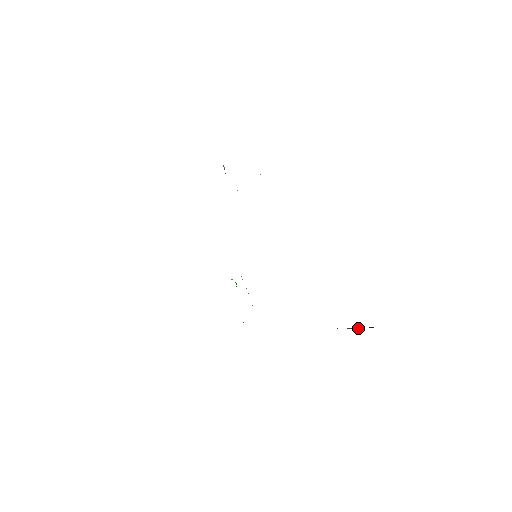
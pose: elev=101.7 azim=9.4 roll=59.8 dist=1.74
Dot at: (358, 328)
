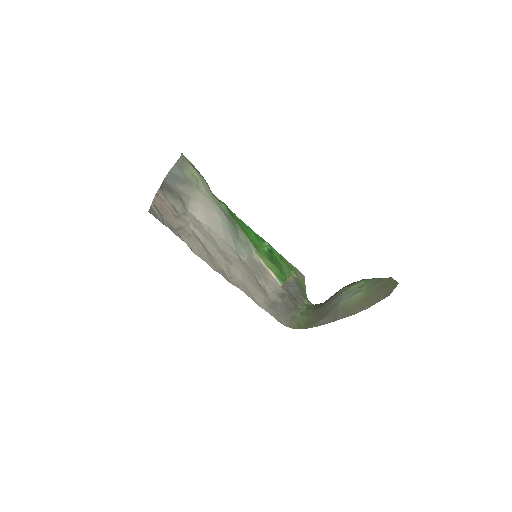
Dot at: (376, 298)
